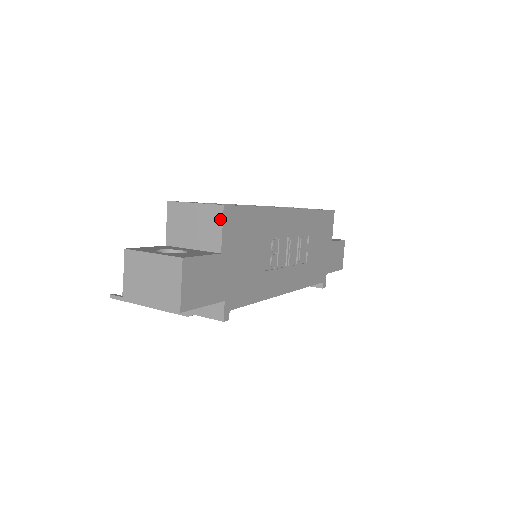
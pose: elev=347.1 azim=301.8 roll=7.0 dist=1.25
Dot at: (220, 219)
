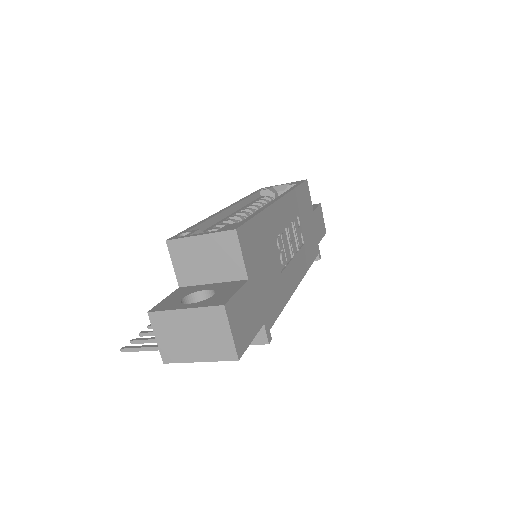
Dot at: (236, 245)
